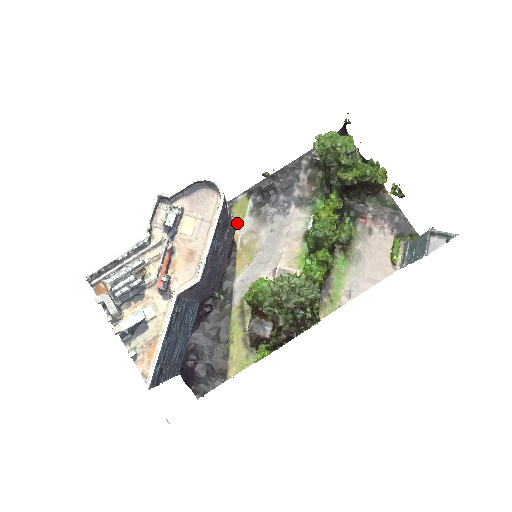
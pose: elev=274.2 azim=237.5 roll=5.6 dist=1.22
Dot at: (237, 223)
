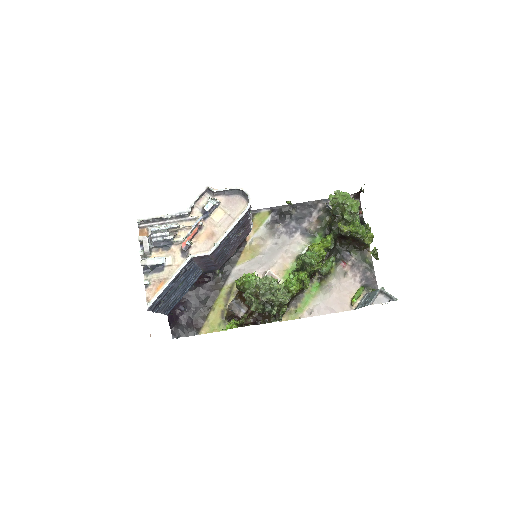
Dot at: (254, 228)
